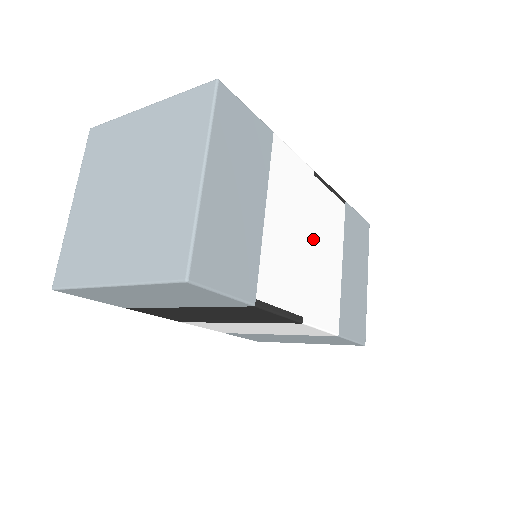
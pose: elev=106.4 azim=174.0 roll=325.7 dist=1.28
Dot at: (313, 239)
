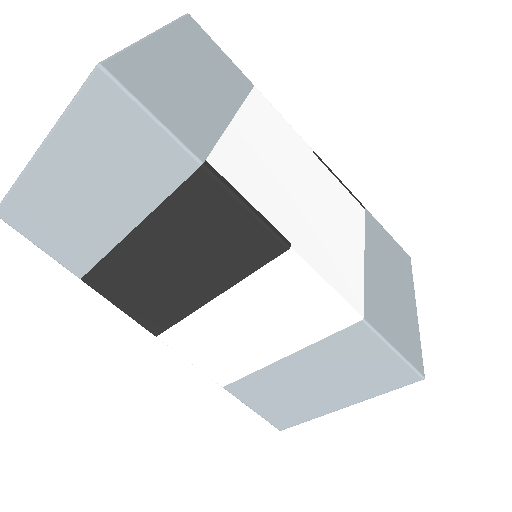
Dot at: (311, 194)
